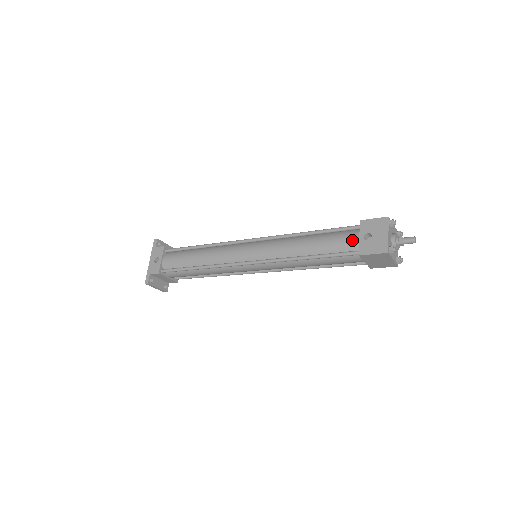
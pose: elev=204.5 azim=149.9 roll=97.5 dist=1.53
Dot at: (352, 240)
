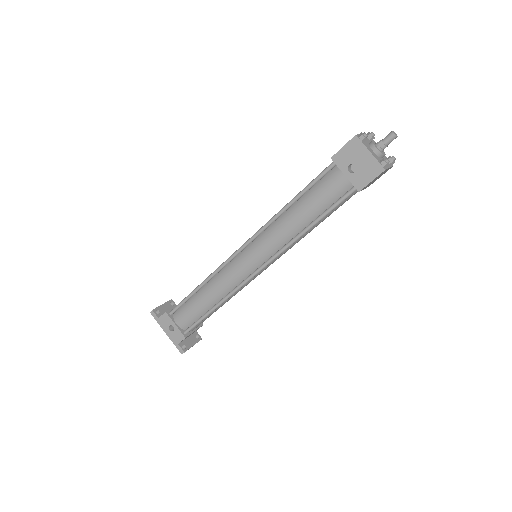
Dot at: (339, 182)
